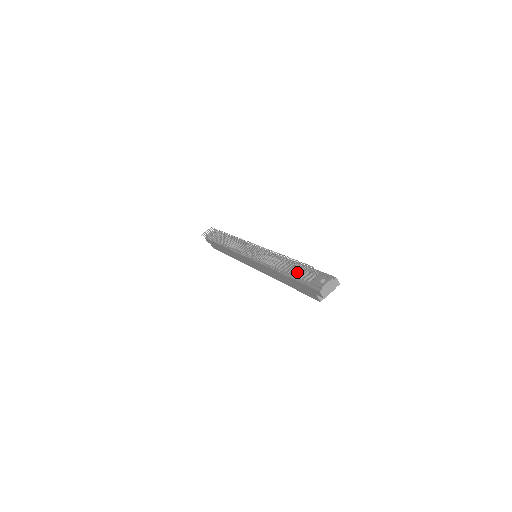
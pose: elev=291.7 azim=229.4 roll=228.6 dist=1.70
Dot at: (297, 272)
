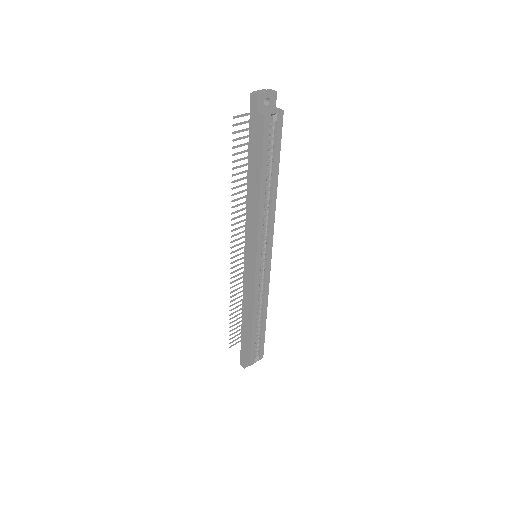
Dot at: (239, 124)
